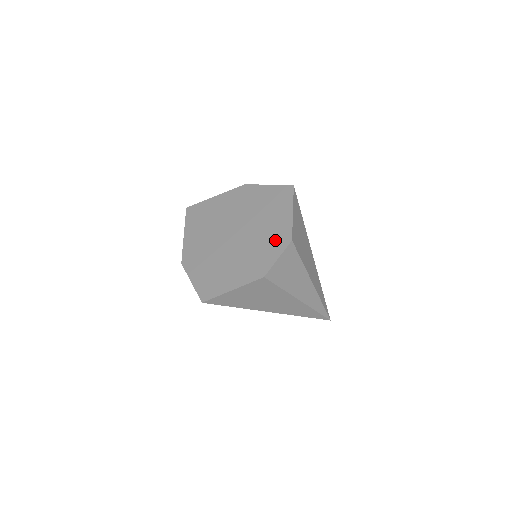
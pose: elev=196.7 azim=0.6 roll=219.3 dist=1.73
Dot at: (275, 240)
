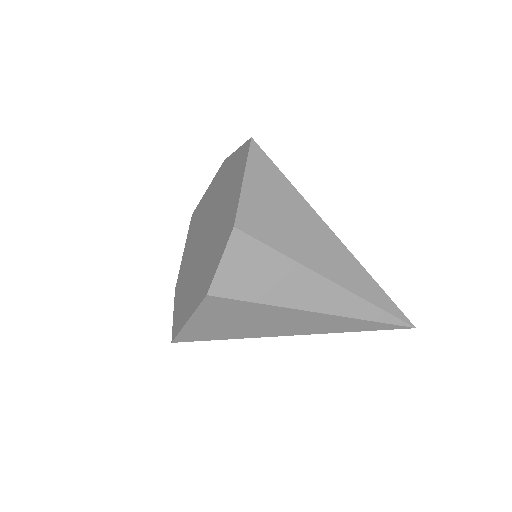
Dot at: (223, 232)
